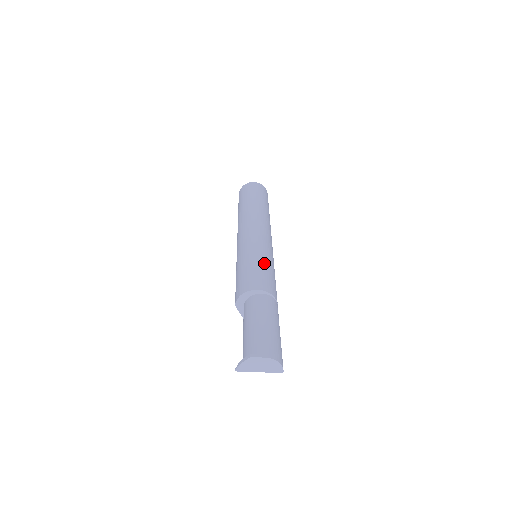
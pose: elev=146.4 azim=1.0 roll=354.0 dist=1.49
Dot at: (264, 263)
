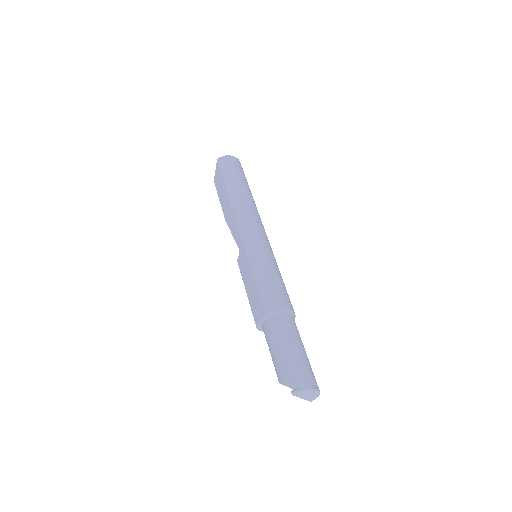
Dot at: occluded
